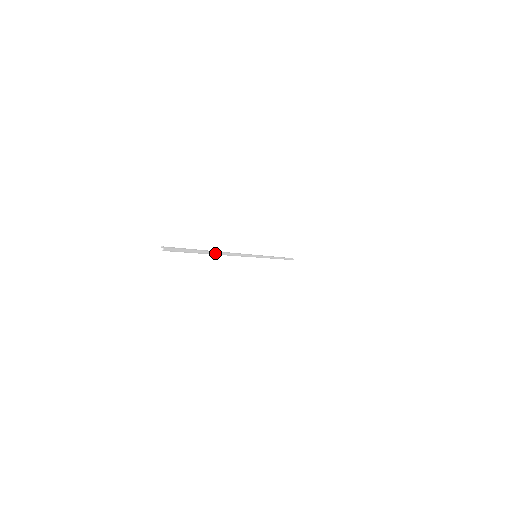
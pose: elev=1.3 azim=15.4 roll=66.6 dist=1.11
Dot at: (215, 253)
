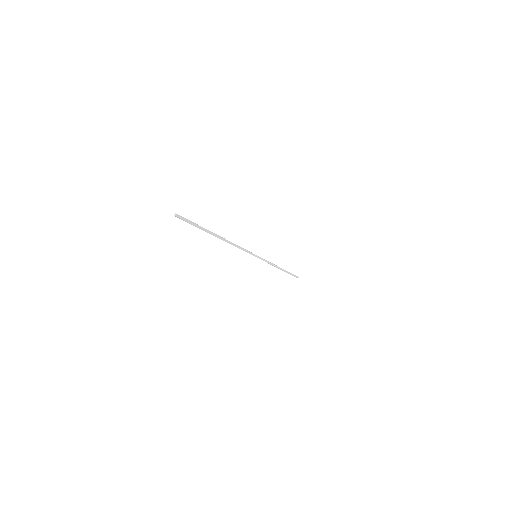
Dot at: (216, 236)
